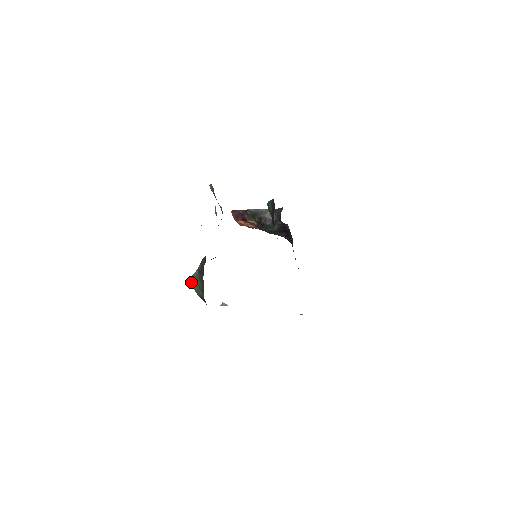
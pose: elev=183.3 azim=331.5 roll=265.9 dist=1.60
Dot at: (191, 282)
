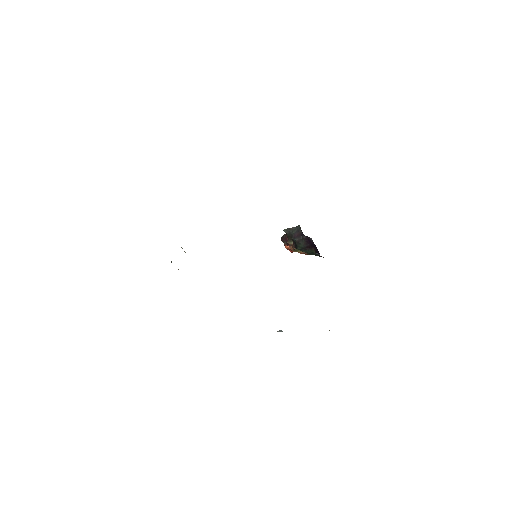
Dot at: occluded
